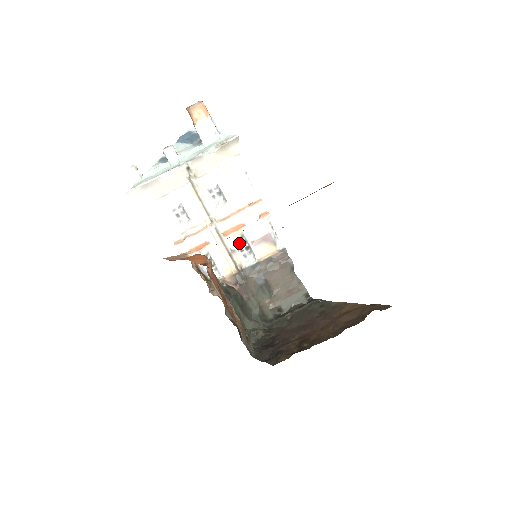
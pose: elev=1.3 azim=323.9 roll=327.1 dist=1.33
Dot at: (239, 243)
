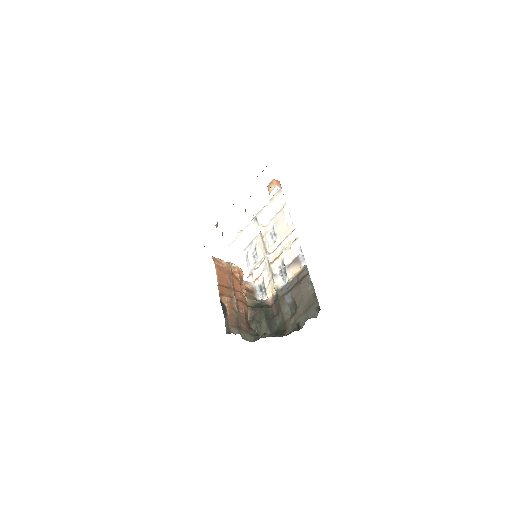
Dot at: (281, 269)
